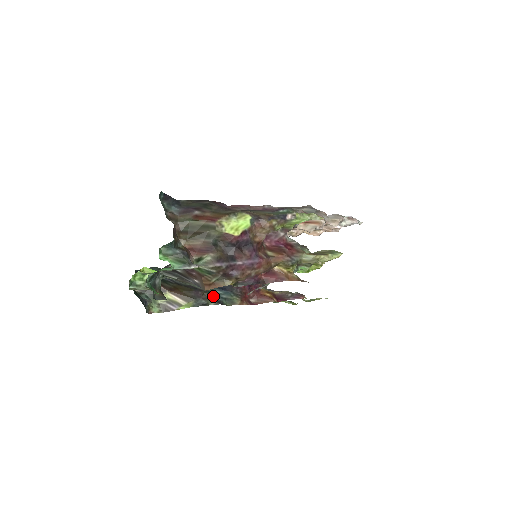
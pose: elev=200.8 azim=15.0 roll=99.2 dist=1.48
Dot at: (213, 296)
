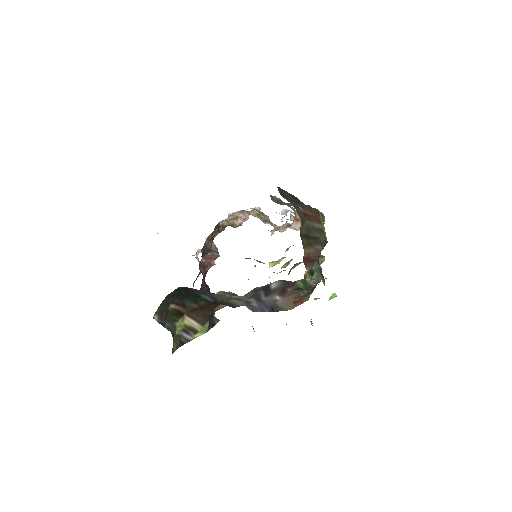
Dot at: occluded
